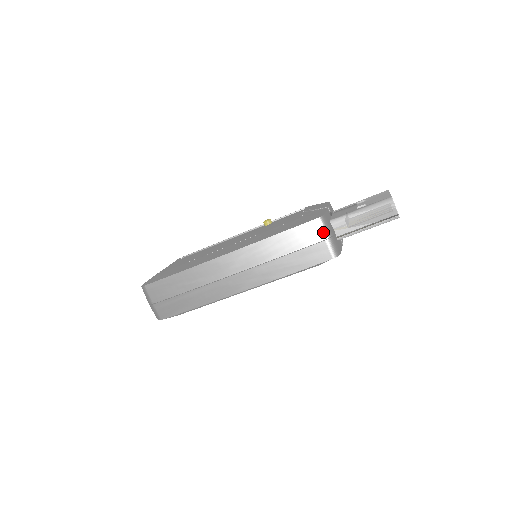
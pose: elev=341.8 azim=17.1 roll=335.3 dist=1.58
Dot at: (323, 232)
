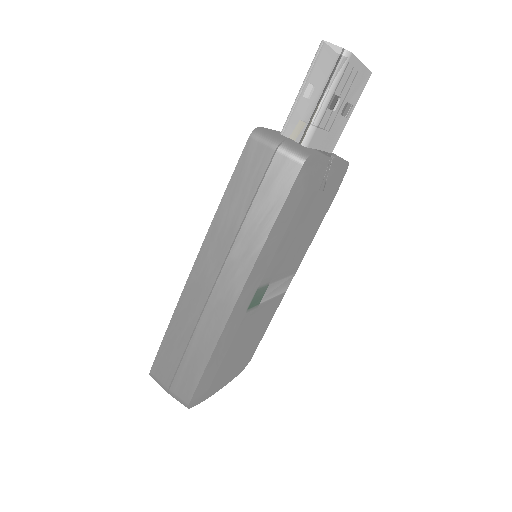
Dot at: (267, 144)
